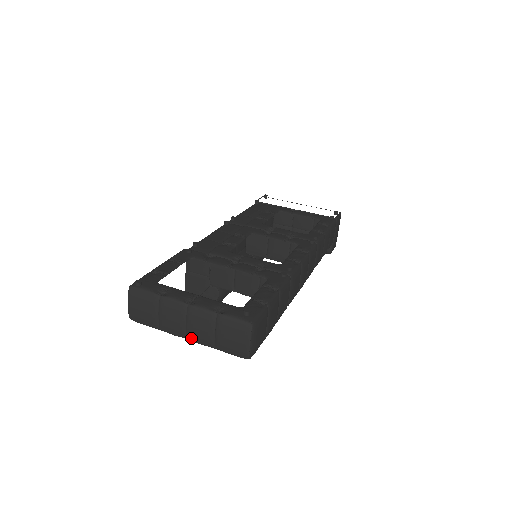
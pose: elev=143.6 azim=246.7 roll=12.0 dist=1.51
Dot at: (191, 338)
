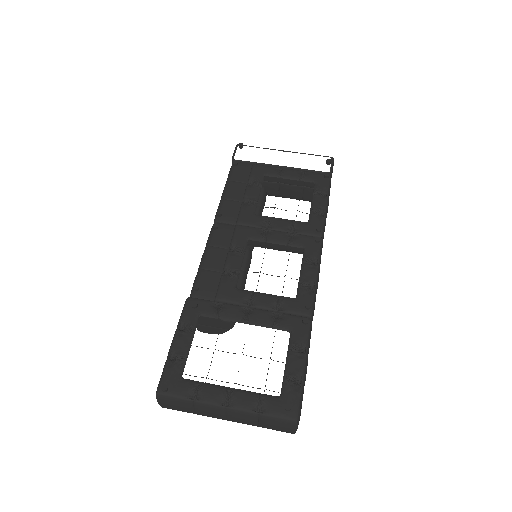
Dot at: (232, 421)
